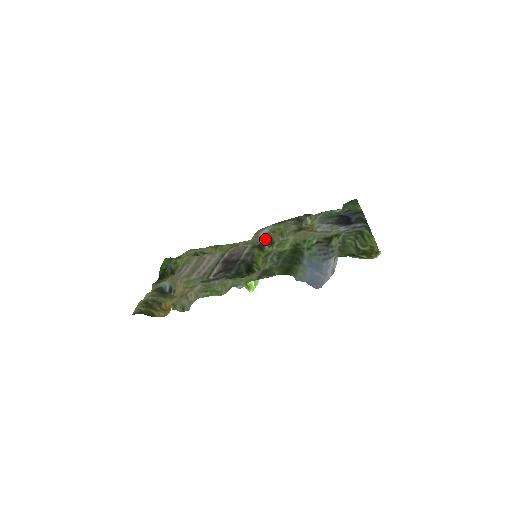
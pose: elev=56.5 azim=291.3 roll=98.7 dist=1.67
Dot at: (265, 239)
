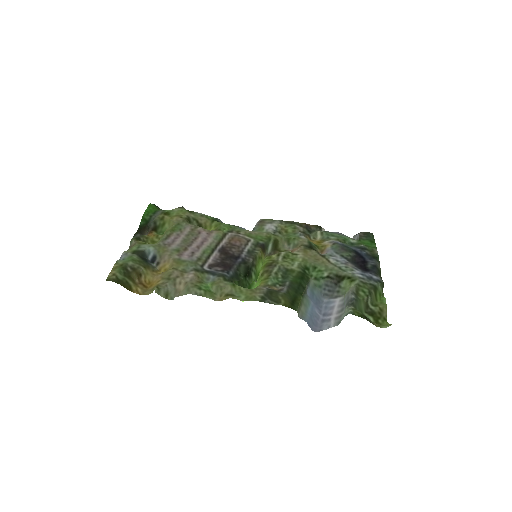
Dot at: (271, 240)
